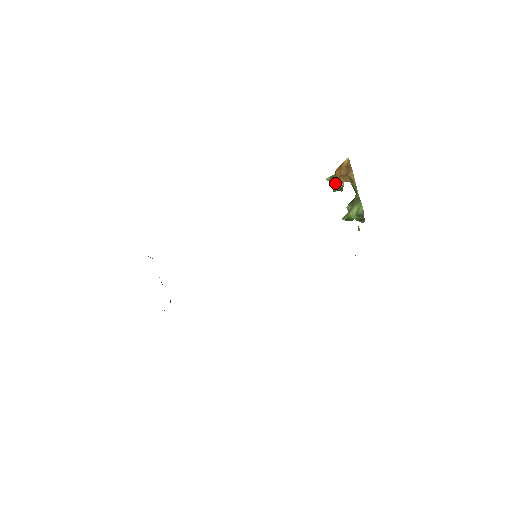
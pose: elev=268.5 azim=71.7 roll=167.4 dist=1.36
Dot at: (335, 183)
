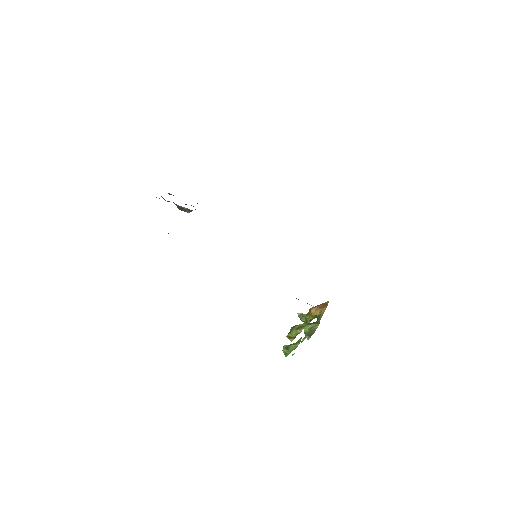
Dot at: (296, 326)
